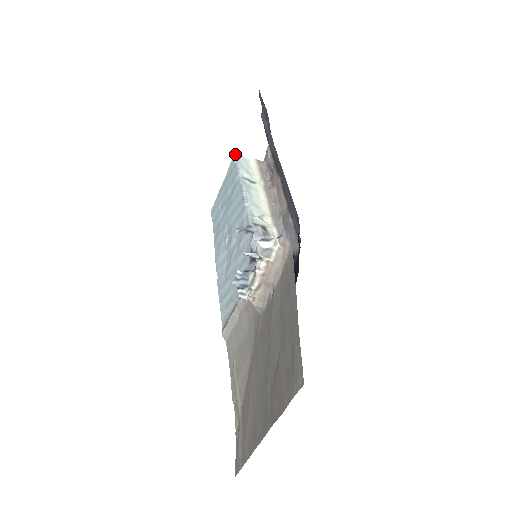
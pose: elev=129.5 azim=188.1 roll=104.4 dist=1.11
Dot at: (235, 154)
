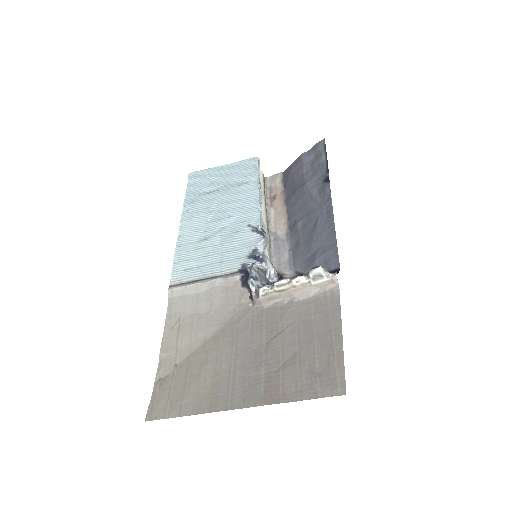
Dot at: (257, 157)
